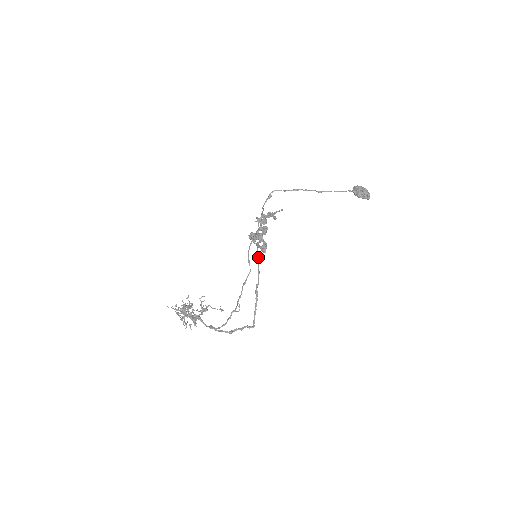
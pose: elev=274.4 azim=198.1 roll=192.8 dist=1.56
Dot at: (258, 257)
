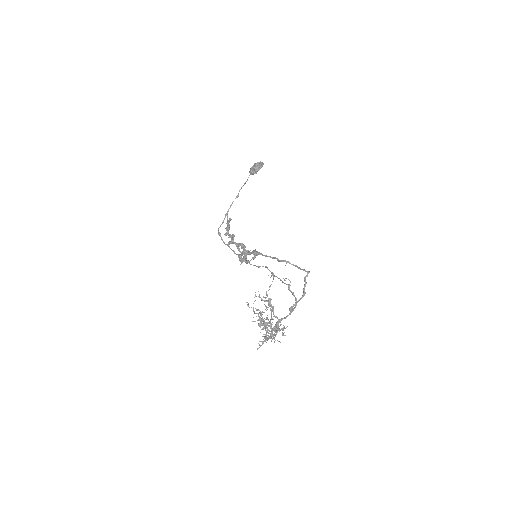
Dot at: (257, 254)
